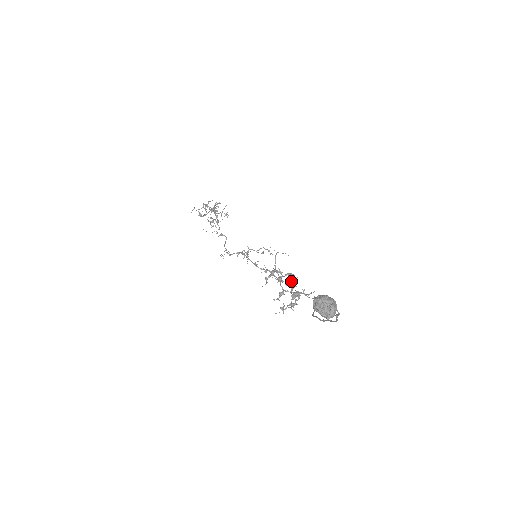
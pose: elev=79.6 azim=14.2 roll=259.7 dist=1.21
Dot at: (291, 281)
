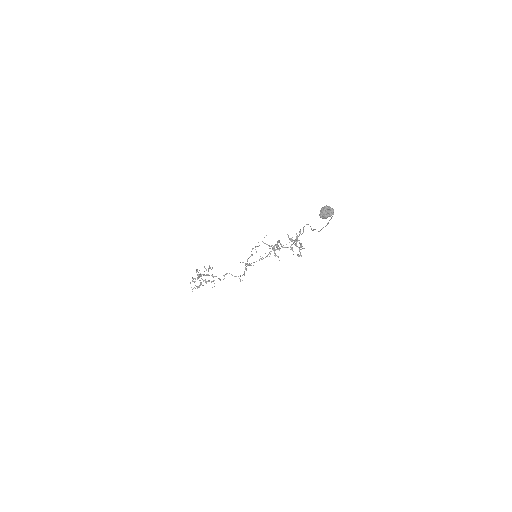
Dot at: (281, 245)
